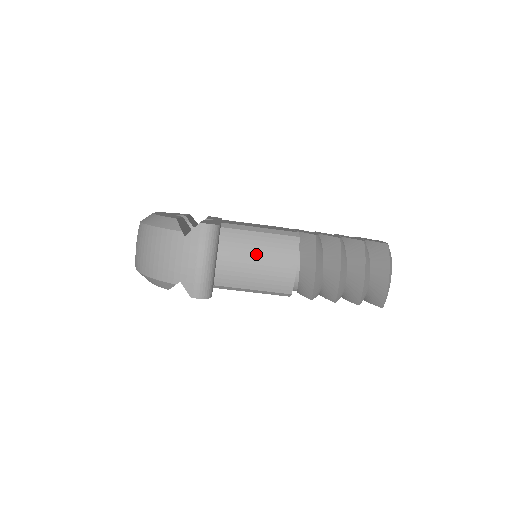
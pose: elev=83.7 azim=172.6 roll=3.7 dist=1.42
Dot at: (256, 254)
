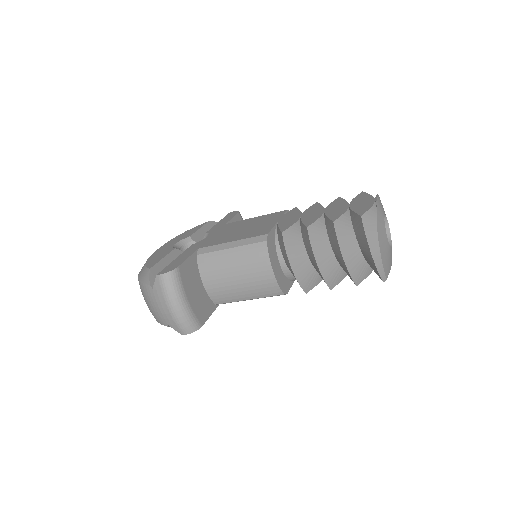
Dot at: (233, 271)
